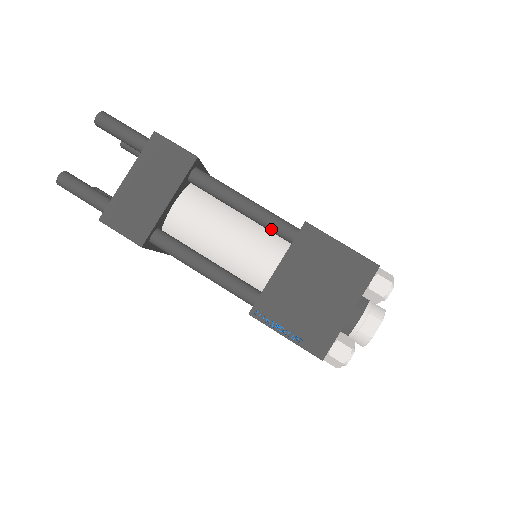
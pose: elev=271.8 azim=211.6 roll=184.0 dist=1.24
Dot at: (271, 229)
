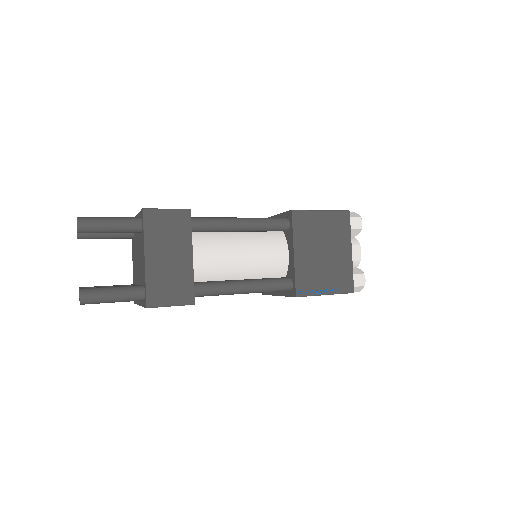
Dot at: (270, 230)
